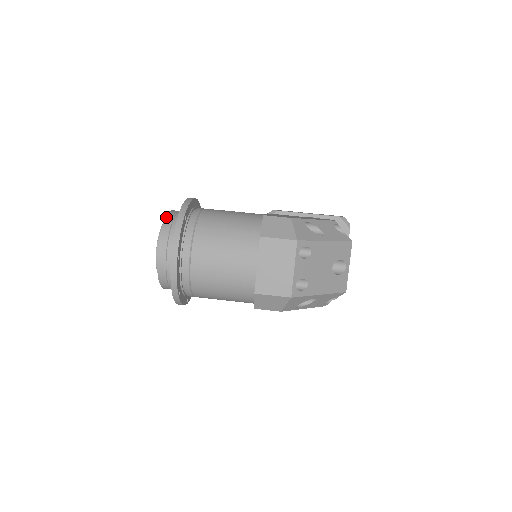
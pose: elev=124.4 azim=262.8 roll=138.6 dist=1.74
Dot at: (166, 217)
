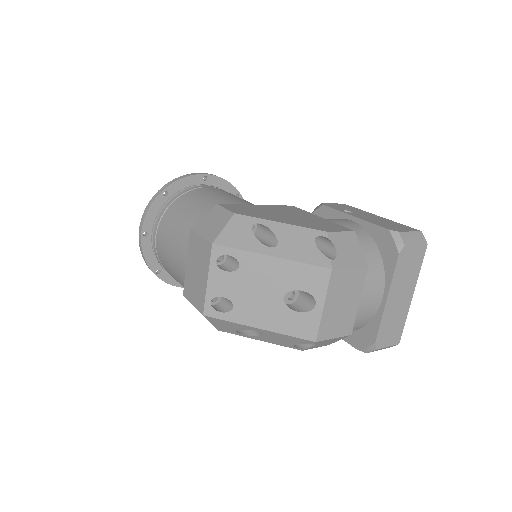
Dot at: occluded
